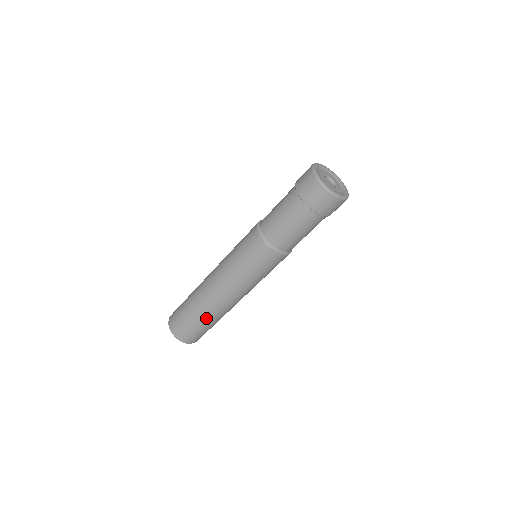
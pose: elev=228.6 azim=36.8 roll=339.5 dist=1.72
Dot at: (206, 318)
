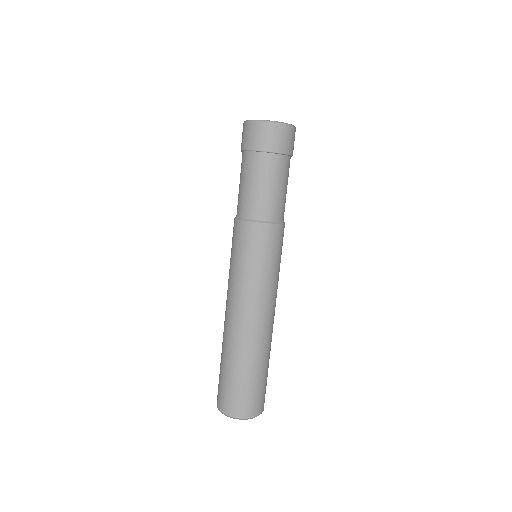
Dot at: (262, 362)
